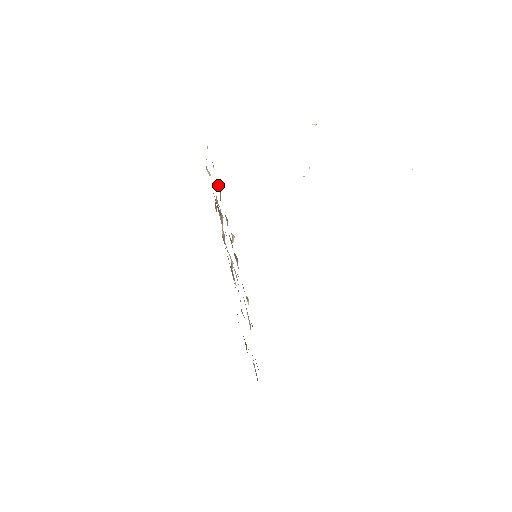
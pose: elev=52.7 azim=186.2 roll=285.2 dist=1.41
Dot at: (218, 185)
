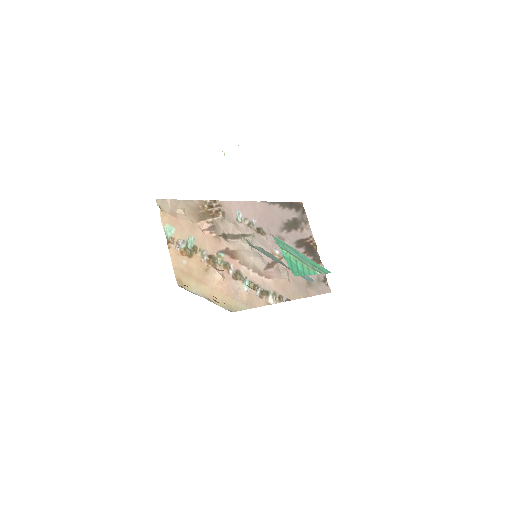
Dot at: (183, 257)
